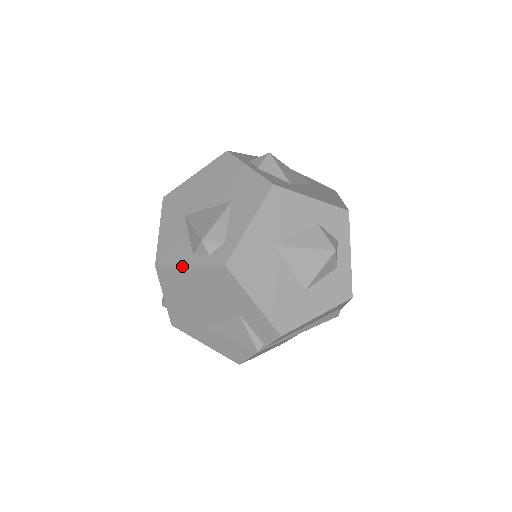
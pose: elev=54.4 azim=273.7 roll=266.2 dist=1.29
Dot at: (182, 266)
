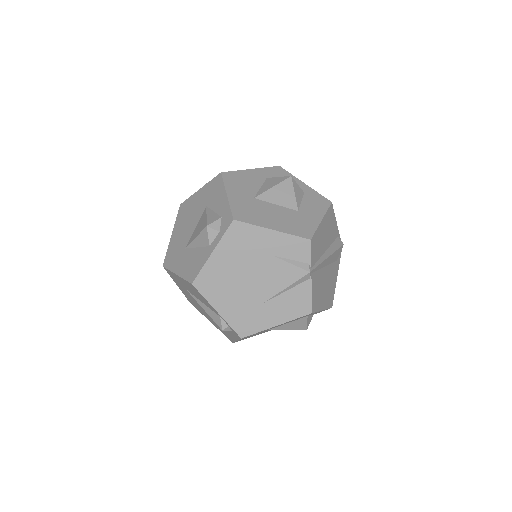
Dot at: (209, 258)
